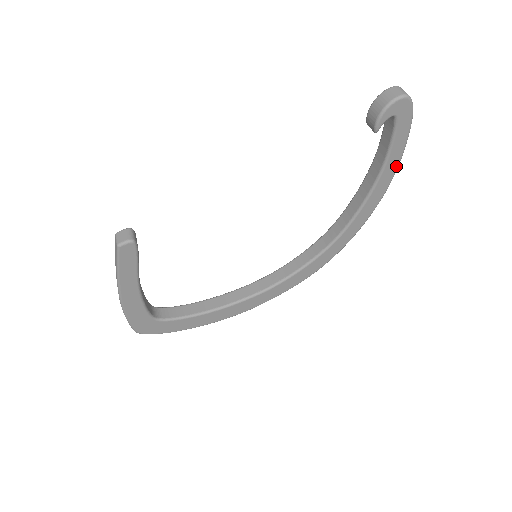
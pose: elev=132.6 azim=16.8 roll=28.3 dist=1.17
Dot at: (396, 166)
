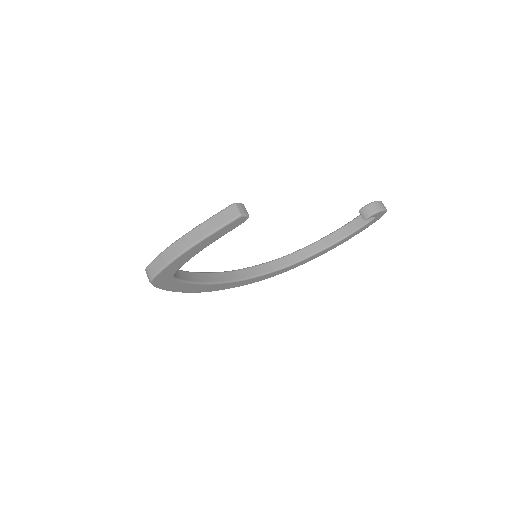
Dot at: occluded
